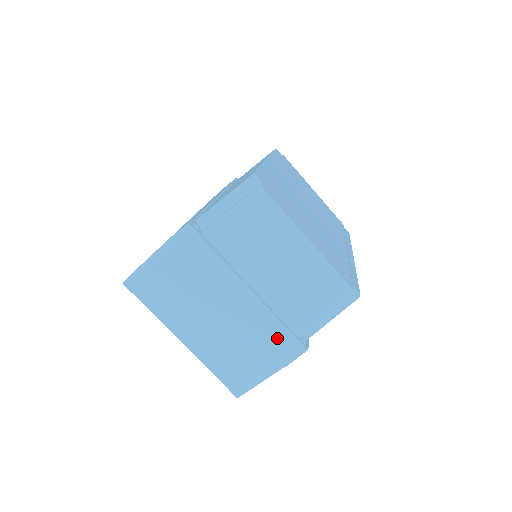
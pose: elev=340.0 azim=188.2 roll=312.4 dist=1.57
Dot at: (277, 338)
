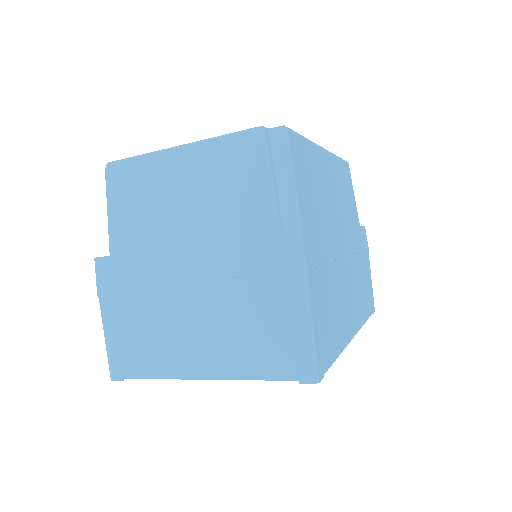
Dot at: (260, 259)
